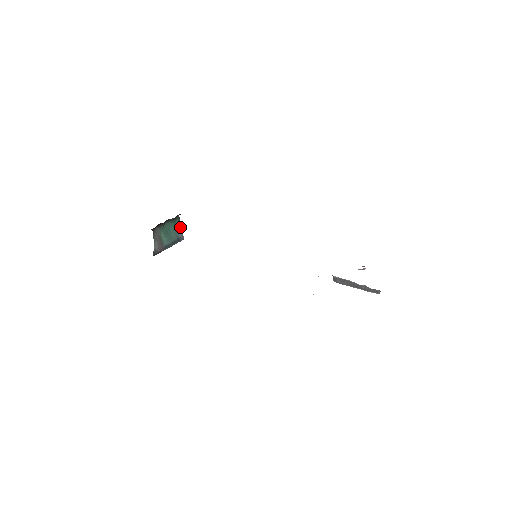
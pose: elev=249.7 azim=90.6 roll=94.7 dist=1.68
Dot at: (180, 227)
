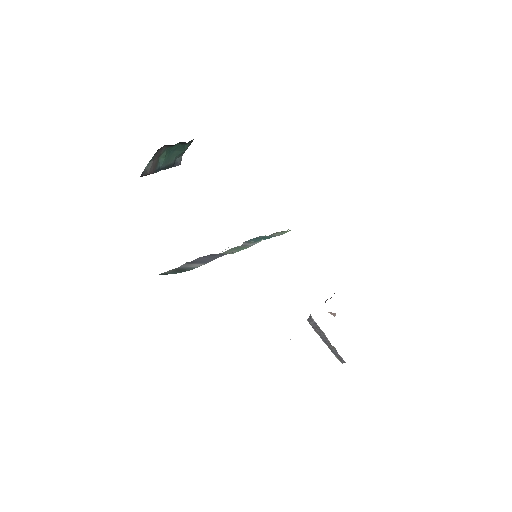
Dot at: occluded
